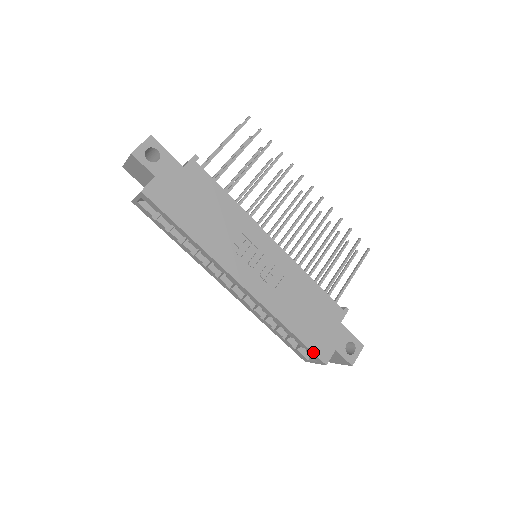
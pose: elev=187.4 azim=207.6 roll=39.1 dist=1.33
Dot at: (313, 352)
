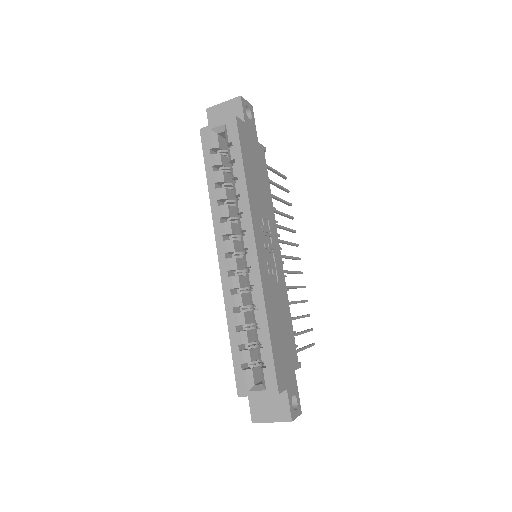
Dot at: (275, 368)
